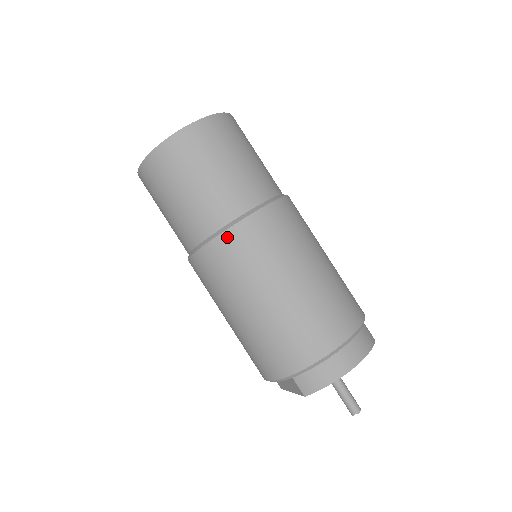
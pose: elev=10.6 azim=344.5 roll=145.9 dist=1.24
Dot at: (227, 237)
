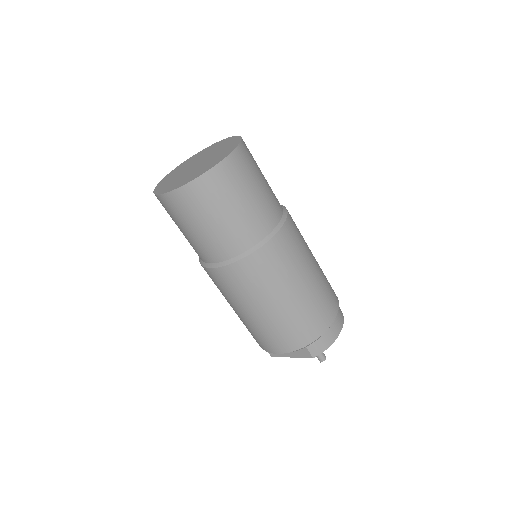
Dot at: (267, 248)
